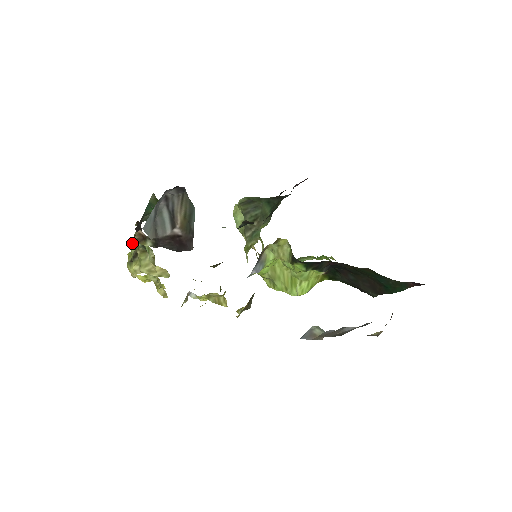
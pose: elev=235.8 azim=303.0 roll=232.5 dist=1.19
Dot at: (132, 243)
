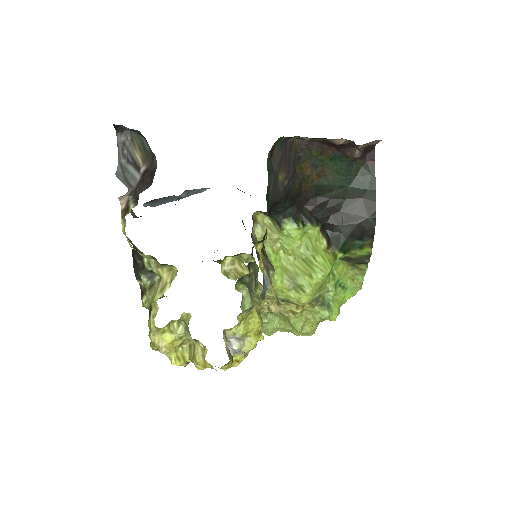
Dot at: (123, 230)
